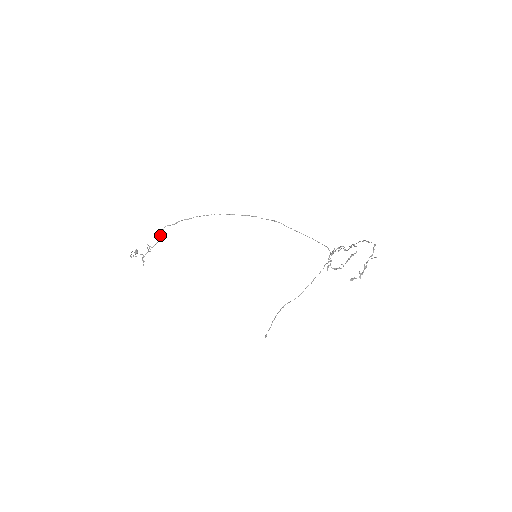
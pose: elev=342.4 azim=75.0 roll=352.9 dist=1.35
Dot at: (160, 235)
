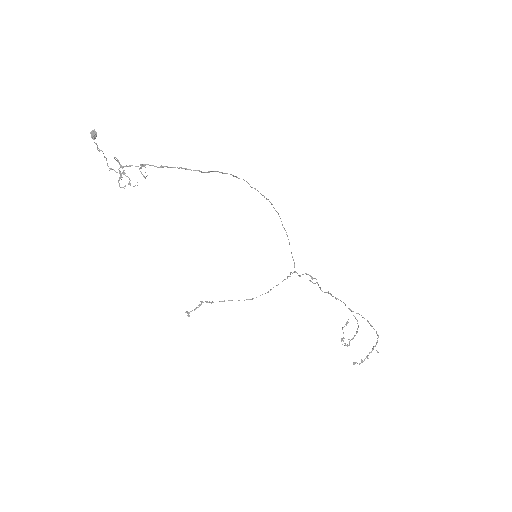
Dot at: (174, 167)
